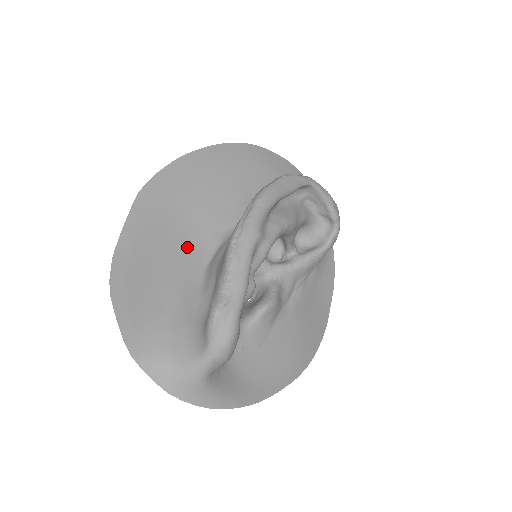
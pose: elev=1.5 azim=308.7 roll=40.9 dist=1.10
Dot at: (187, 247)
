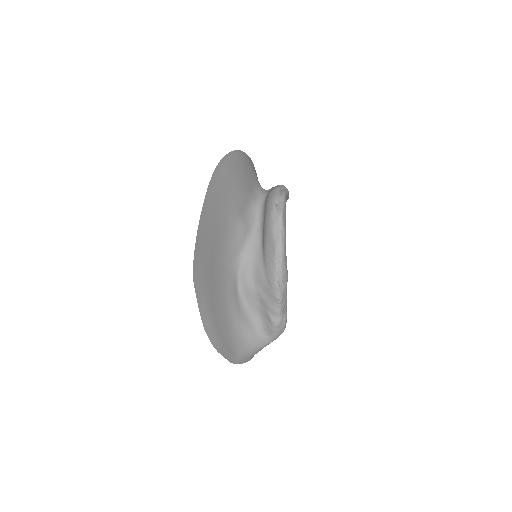
Dot at: (225, 283)
